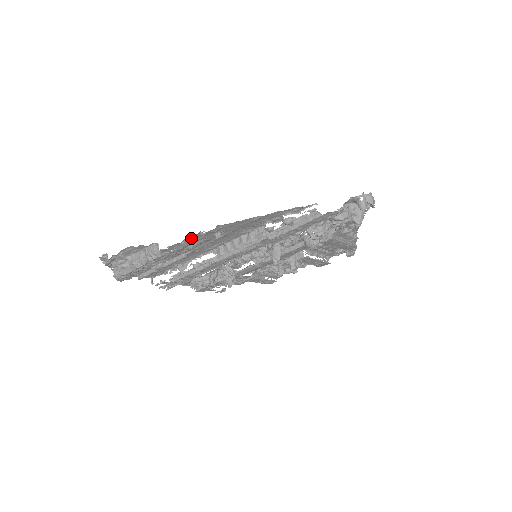
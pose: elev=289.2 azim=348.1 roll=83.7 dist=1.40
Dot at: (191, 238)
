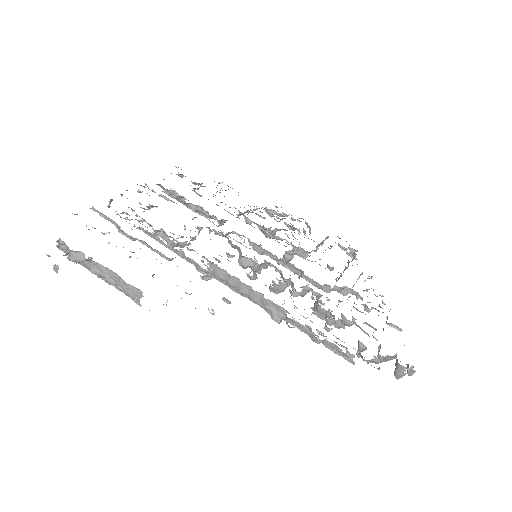
Dot at: (191, 293)
